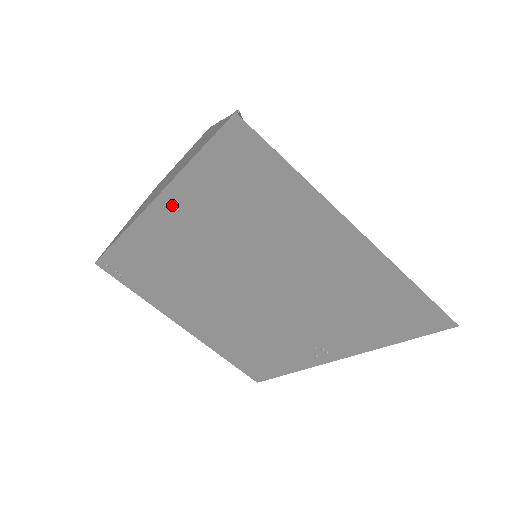
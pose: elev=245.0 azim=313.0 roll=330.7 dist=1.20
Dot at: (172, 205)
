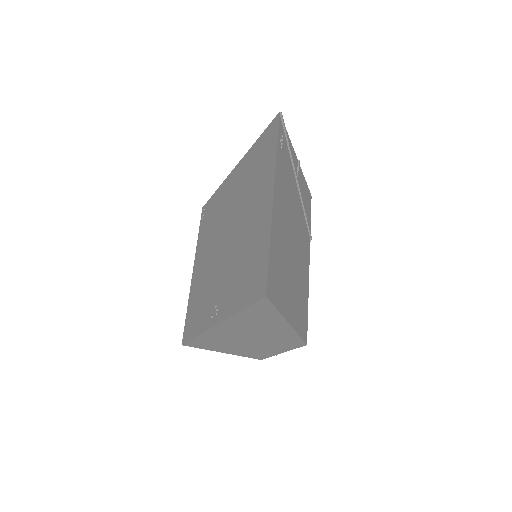
Dot at: (240, 167)
